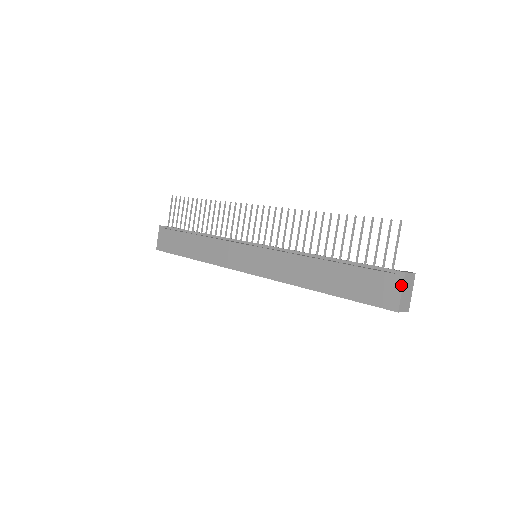
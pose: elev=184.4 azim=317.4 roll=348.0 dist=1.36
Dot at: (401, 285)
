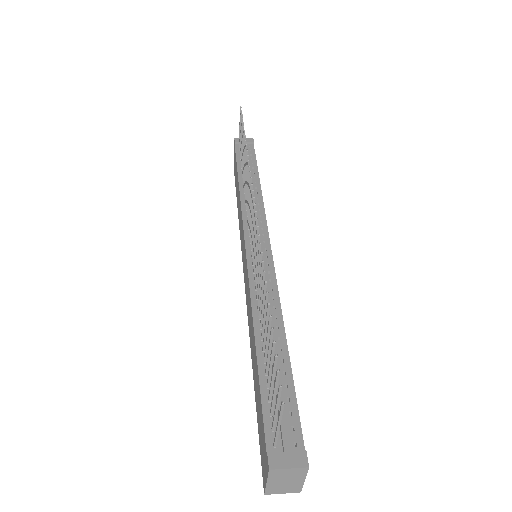
Dot at: (266, 476)
